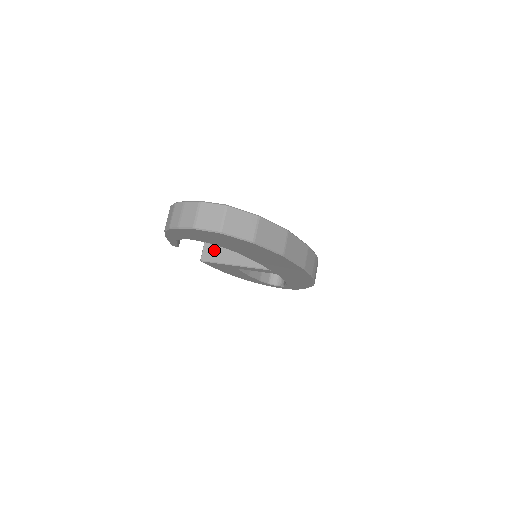
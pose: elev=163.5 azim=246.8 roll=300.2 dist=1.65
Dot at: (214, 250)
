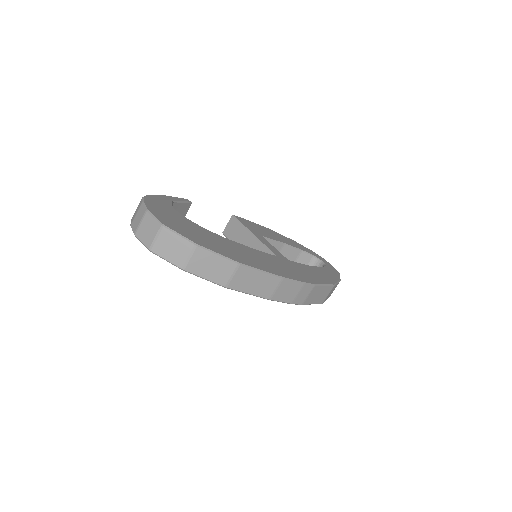
Dot at: (234, 228)
